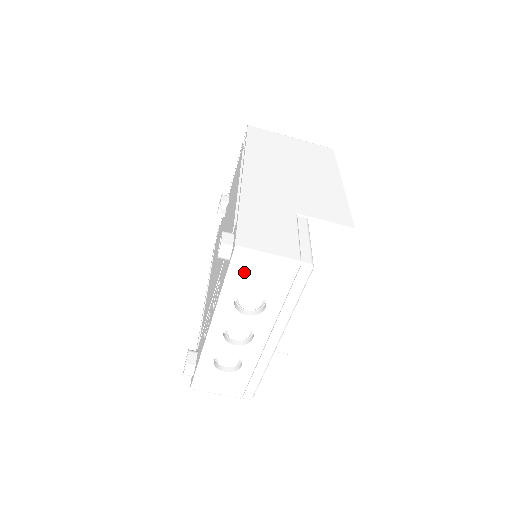
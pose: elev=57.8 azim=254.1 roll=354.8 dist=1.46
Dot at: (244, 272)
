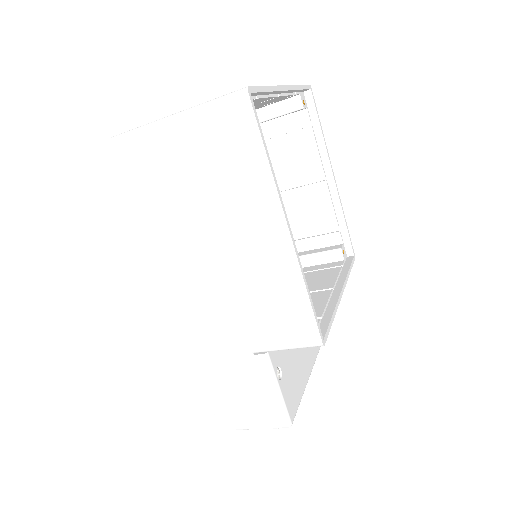
Dot at: occluded
